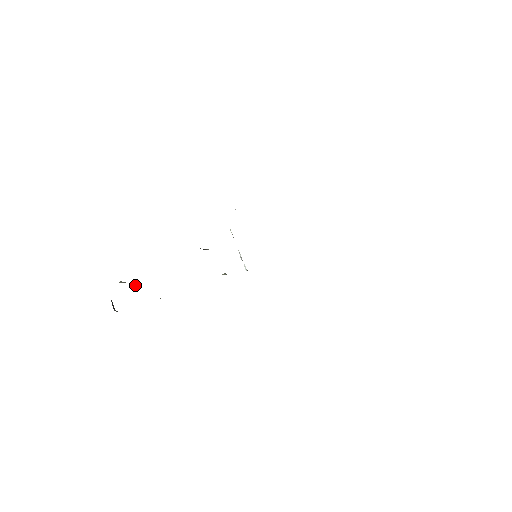
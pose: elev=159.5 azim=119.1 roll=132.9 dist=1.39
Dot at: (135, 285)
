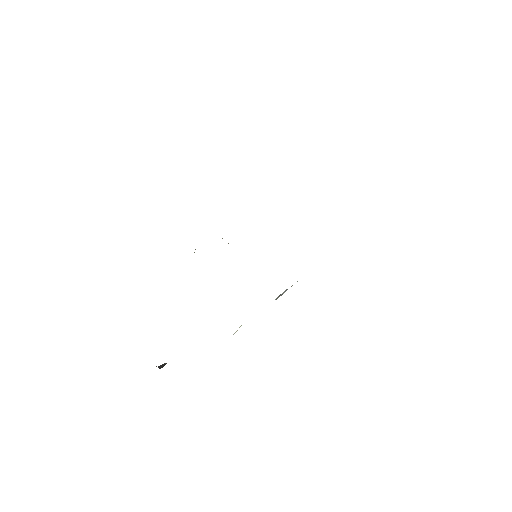
Dot at: occluded
